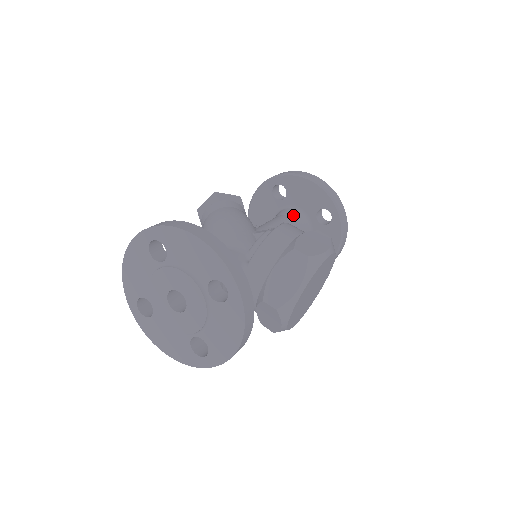
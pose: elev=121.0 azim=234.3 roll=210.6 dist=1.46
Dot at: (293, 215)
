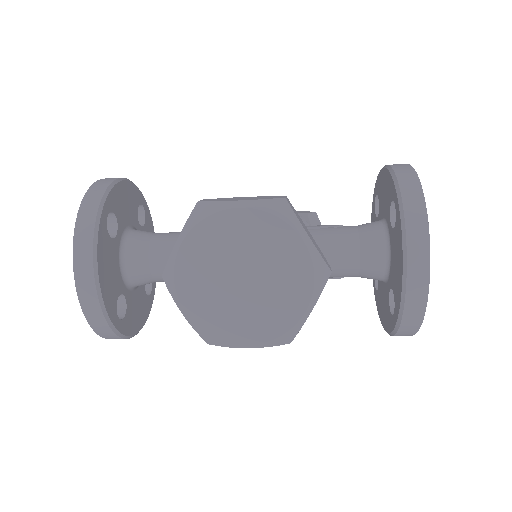
Dot at: (364, 224)
